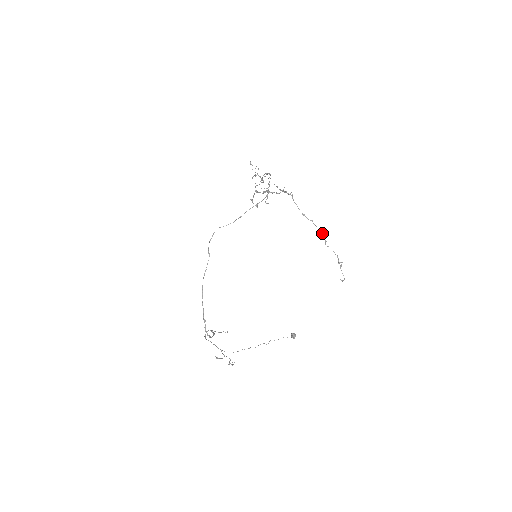
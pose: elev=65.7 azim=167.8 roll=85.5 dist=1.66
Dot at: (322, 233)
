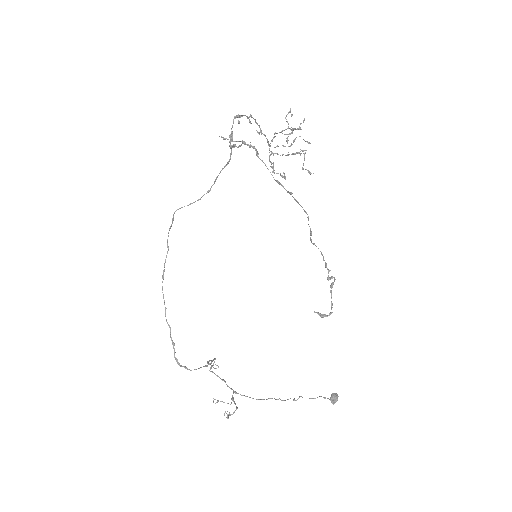
Dot at: (307, 217)
